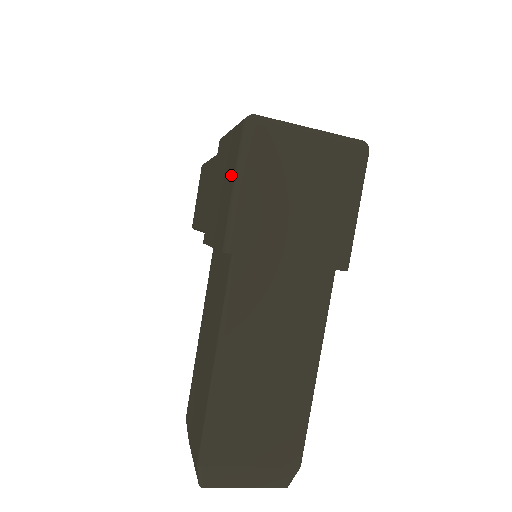
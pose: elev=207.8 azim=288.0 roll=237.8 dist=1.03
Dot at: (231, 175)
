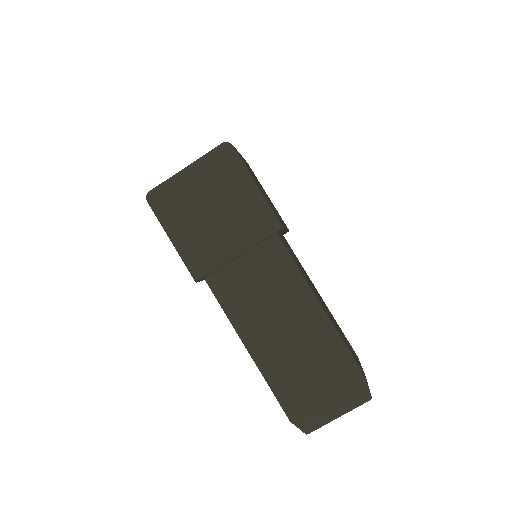
Dot at: occluded
